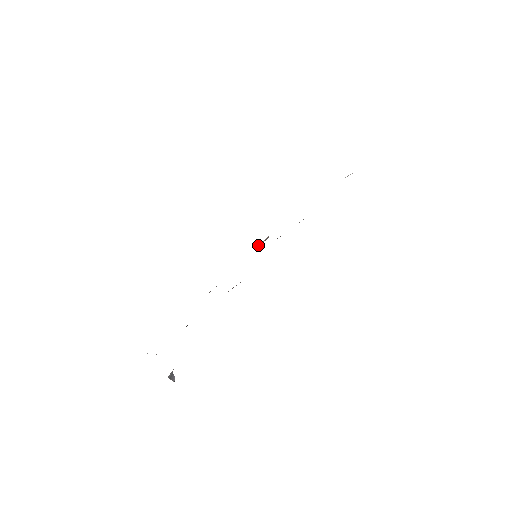
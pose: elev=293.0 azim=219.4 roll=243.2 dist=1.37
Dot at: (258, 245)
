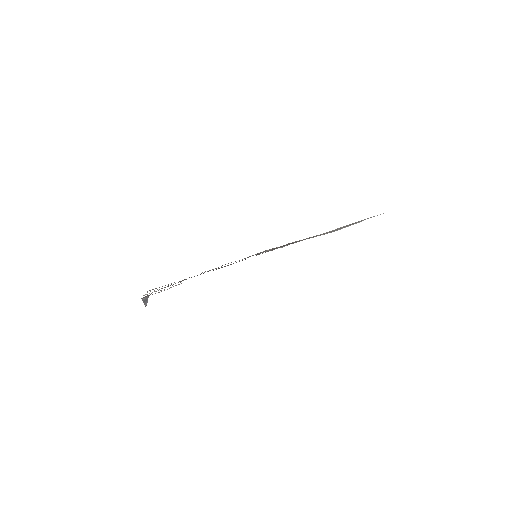
Dot at: (264, 251)
